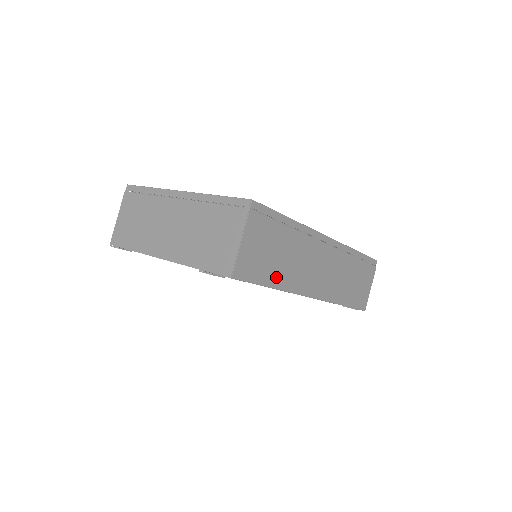
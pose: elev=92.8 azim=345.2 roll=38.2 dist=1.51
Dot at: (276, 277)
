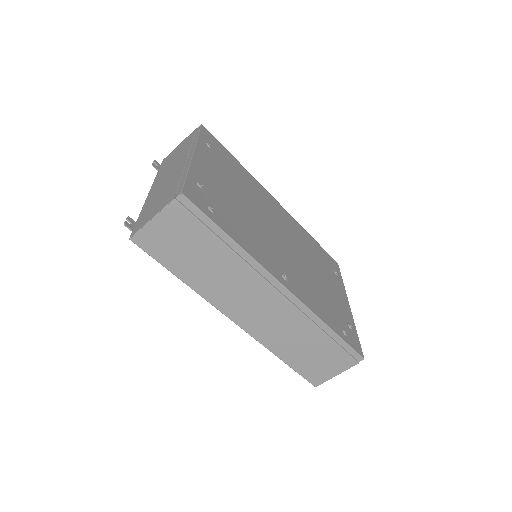
Dot at: (188, 273)
